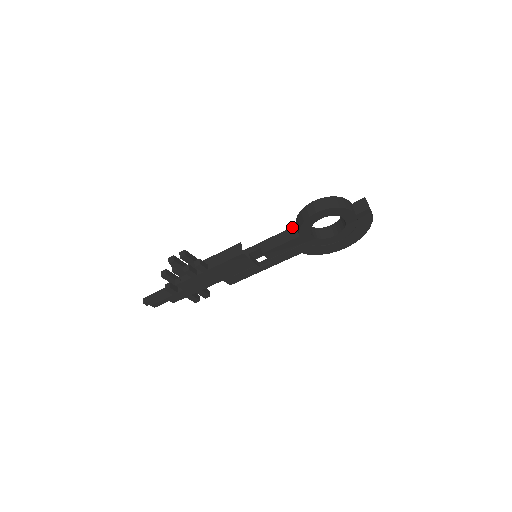
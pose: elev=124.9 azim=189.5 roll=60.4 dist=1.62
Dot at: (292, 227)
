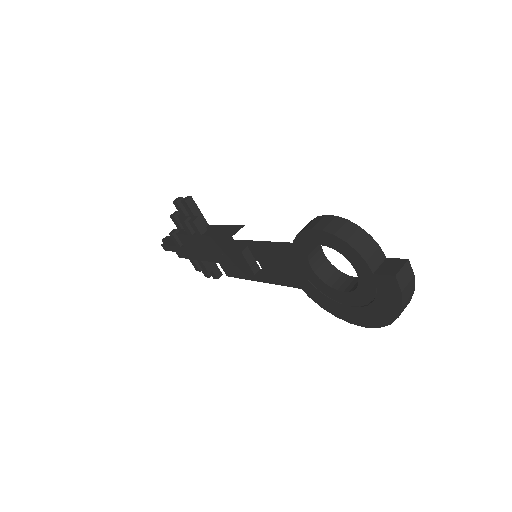
Dot at: occluded
